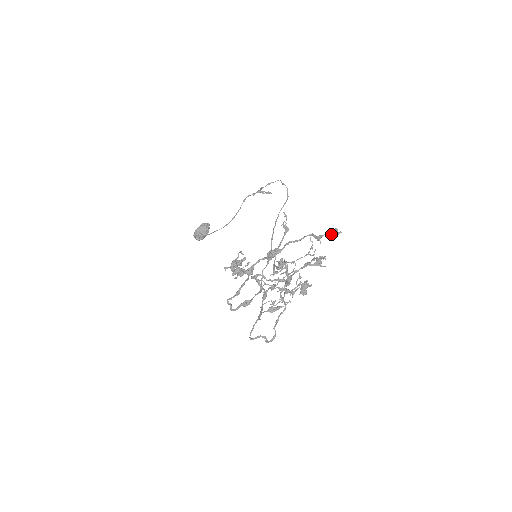
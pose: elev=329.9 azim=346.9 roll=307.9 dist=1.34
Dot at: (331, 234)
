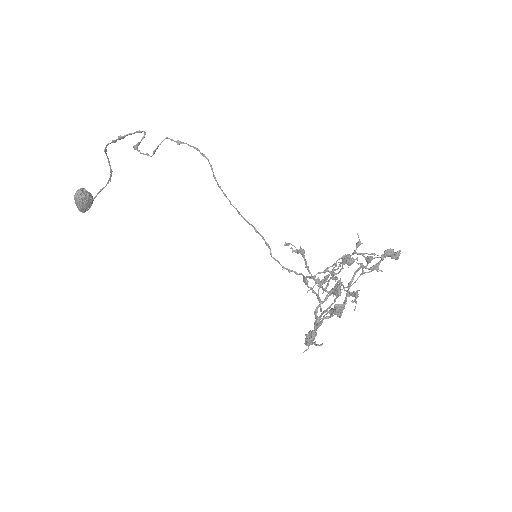
Dot at: occluded
